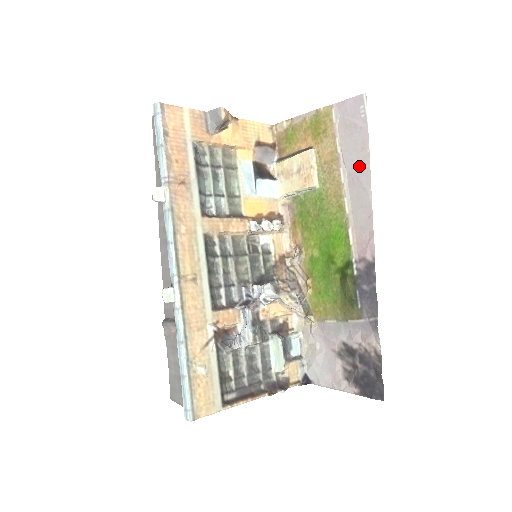
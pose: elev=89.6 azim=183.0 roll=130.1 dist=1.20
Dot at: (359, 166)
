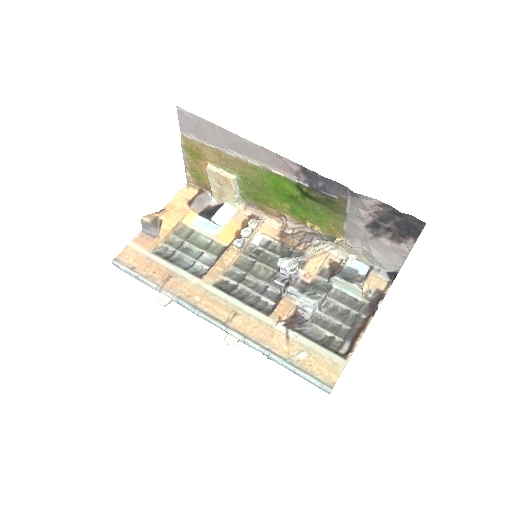
Dot at: (226, 138)
